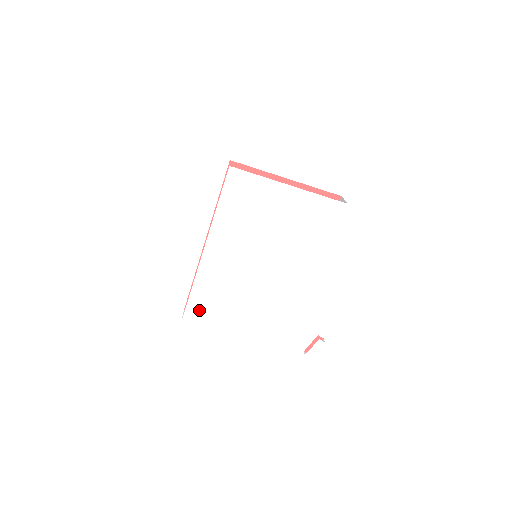
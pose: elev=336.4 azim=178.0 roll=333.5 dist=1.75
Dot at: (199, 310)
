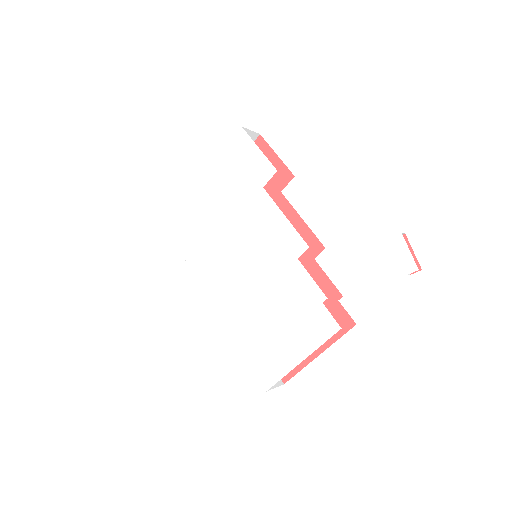
Dot at: (263, 359)
